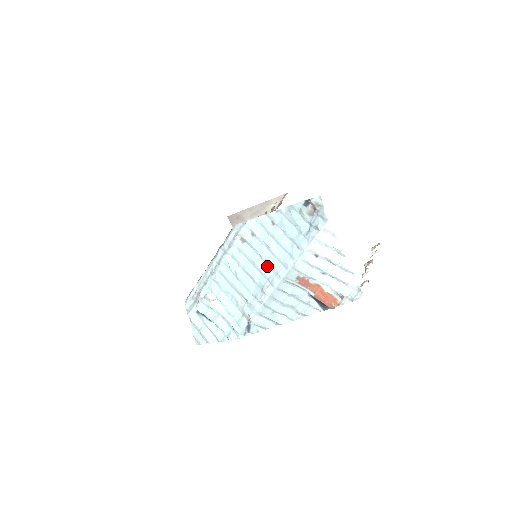
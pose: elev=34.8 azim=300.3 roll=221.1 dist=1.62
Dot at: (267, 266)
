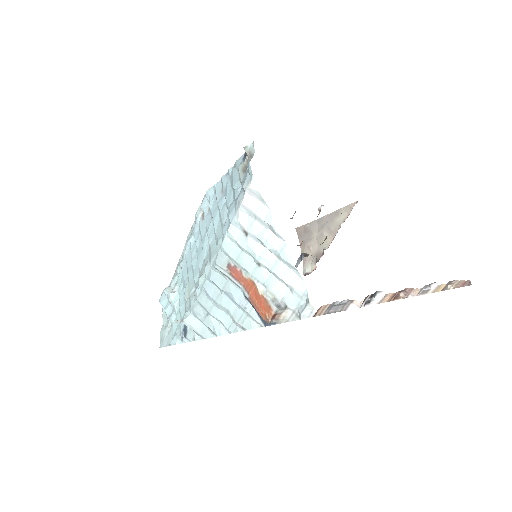
Dot at: (209, 248)
